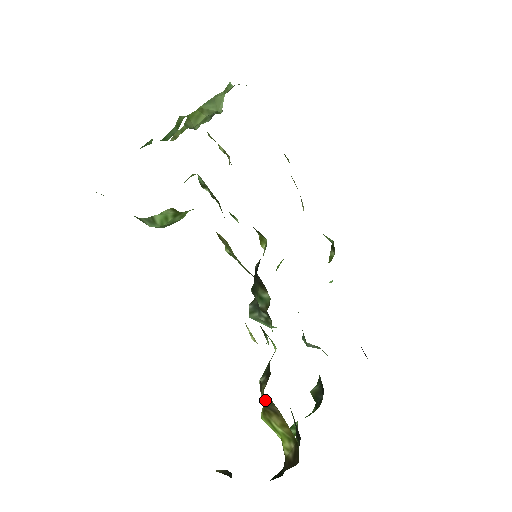
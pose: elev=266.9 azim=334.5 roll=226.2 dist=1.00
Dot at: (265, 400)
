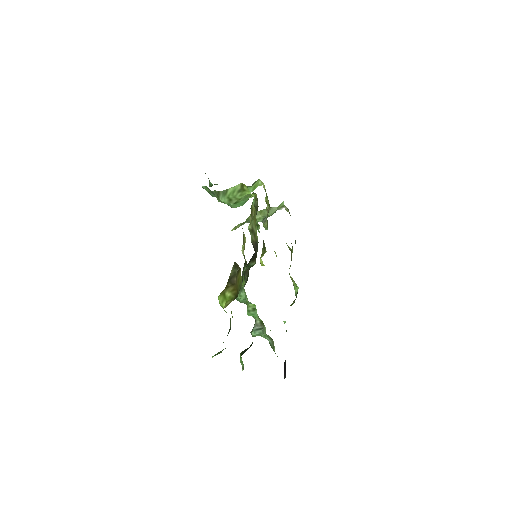
Dot at: (231, 275)
